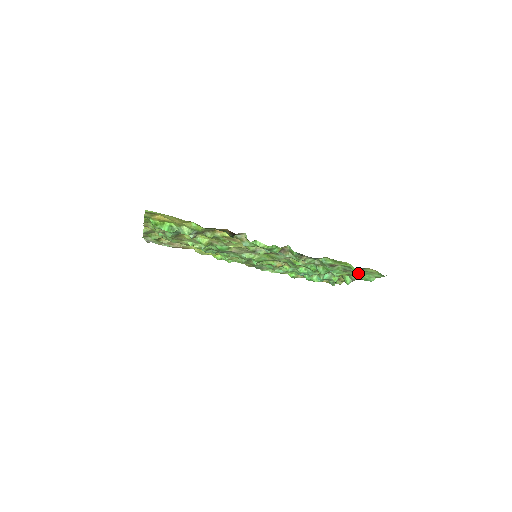
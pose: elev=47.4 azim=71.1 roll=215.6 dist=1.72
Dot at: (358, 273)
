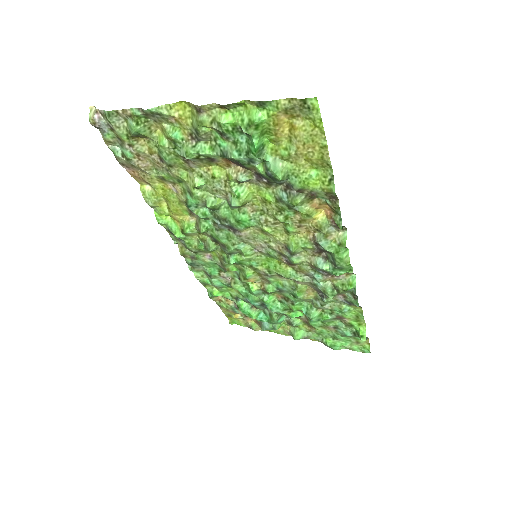
Dot at: (341, 336)
